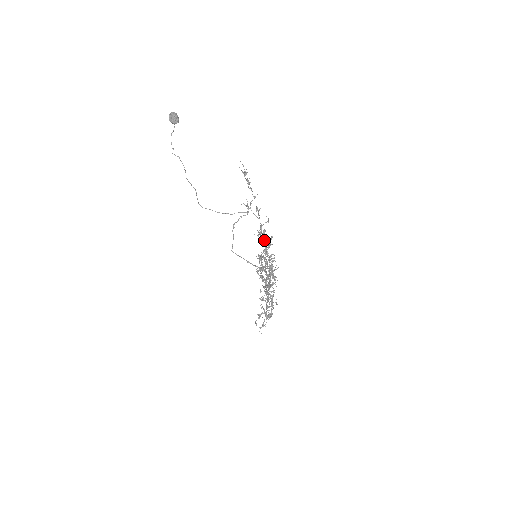
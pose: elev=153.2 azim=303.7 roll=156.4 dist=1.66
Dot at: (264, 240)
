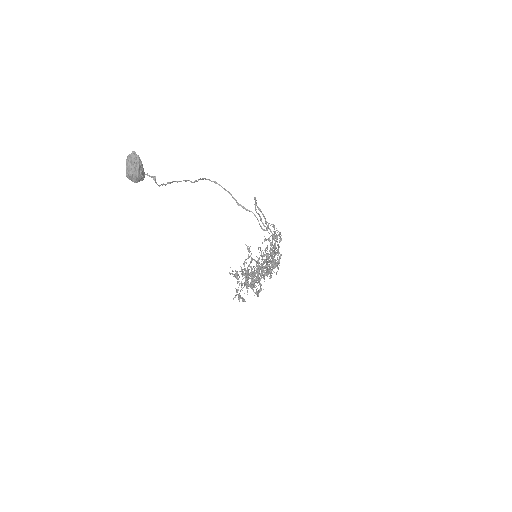
Dot at: occluded
